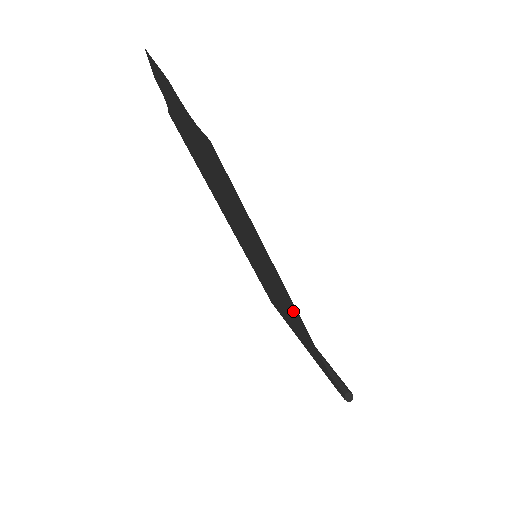
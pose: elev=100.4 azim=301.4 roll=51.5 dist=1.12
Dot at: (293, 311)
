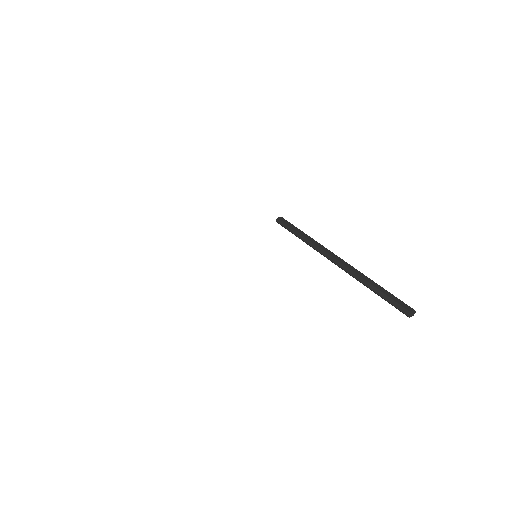
Dot at: occluded
